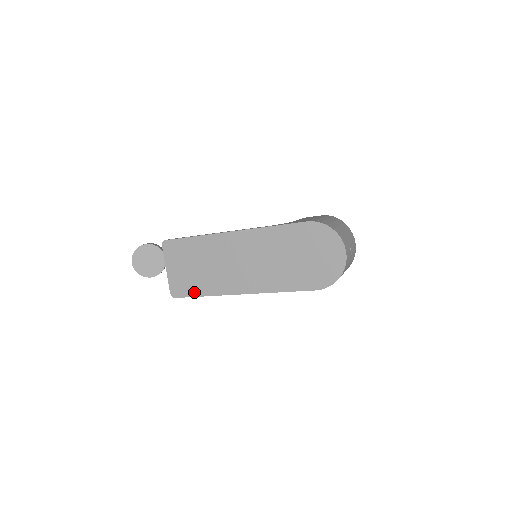
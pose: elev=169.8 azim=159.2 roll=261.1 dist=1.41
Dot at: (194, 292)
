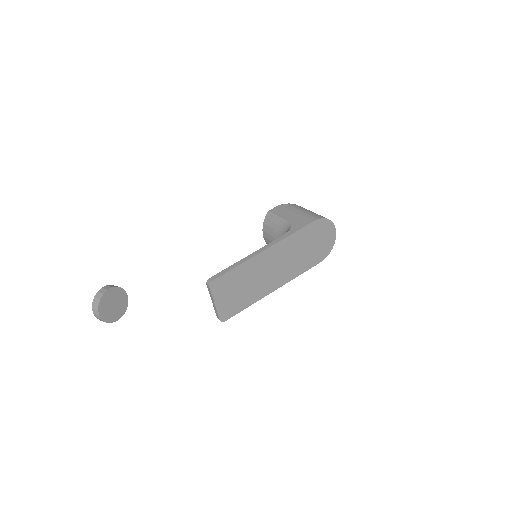
Dot at: (240, 308)
